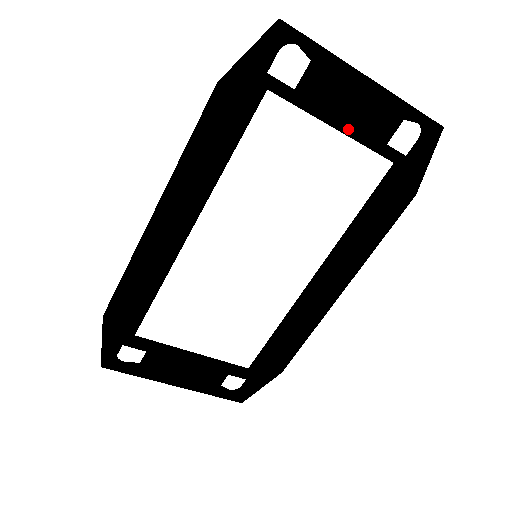
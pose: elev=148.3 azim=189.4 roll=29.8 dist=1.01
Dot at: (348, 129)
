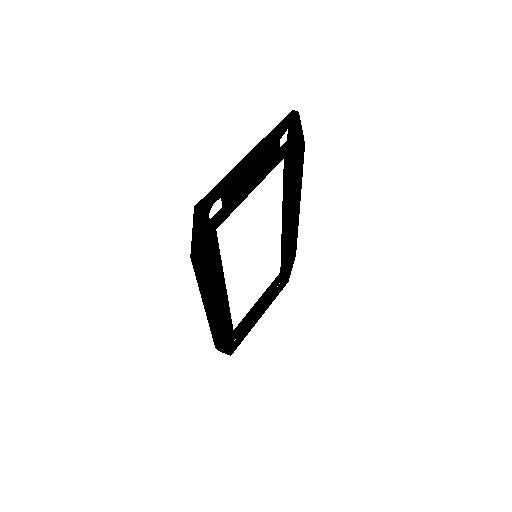
Dot at: (259, 181)
